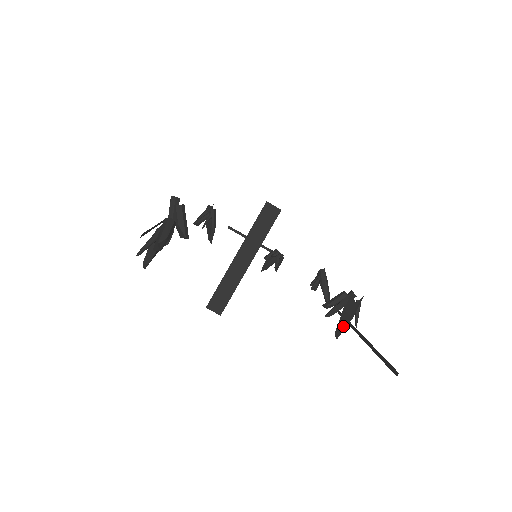
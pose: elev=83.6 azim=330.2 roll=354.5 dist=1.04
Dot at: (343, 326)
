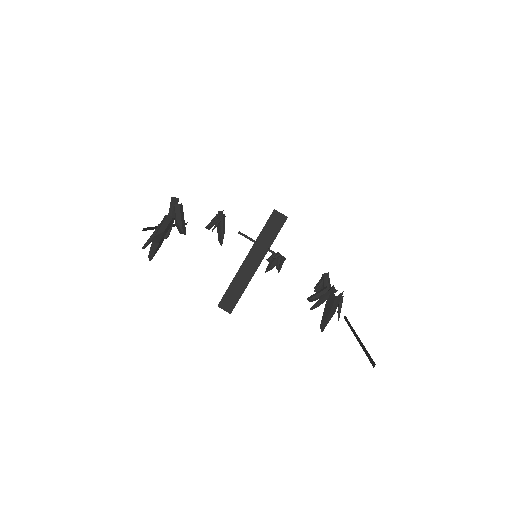
Dot at: (326, 319)
